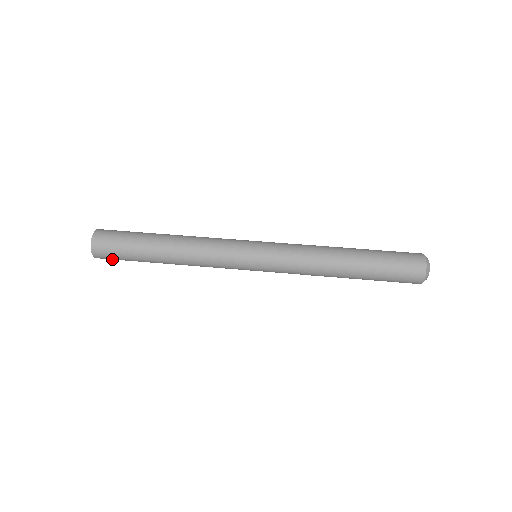
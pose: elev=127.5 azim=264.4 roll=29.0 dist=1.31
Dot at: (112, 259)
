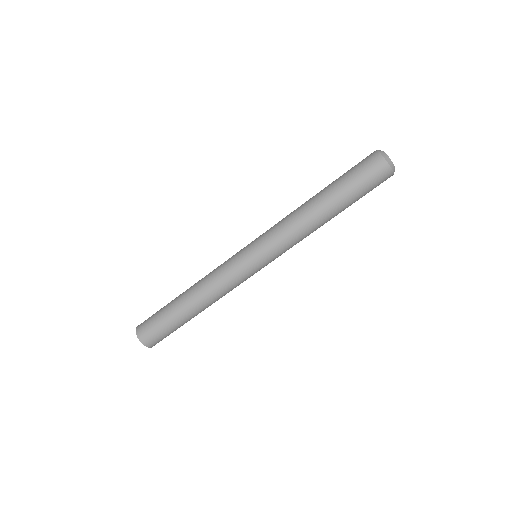
Dot at: occluded
